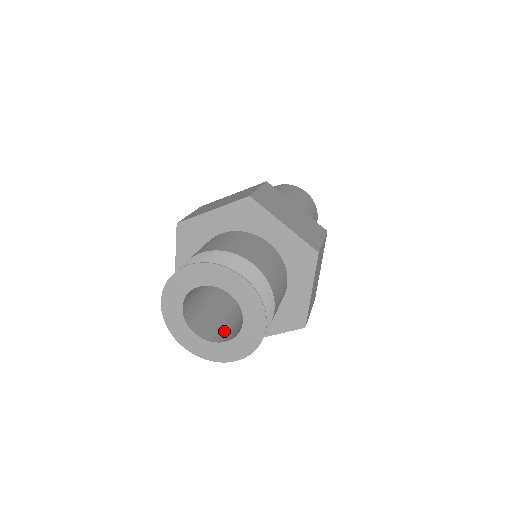
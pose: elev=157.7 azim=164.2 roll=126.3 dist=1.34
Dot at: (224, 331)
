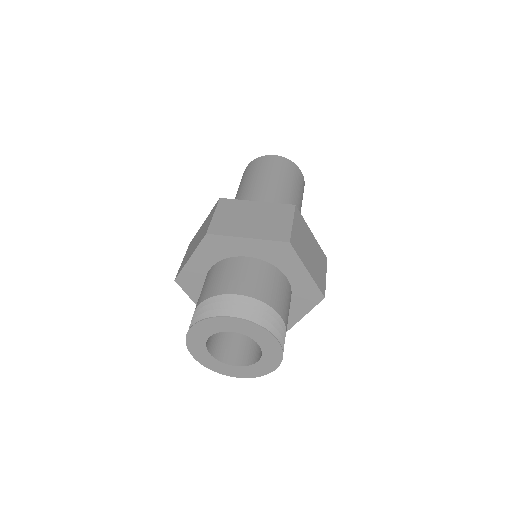
Dot at: (231, 349)
